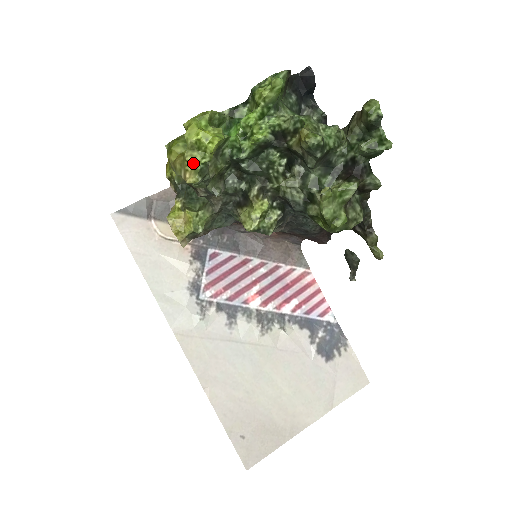
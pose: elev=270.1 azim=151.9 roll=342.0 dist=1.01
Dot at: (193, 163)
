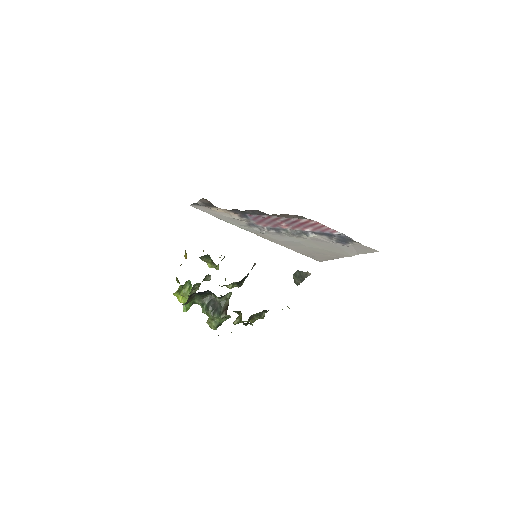
Dot at: occluded
